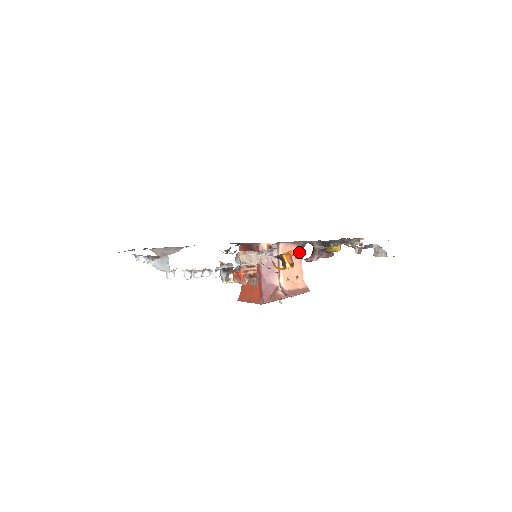
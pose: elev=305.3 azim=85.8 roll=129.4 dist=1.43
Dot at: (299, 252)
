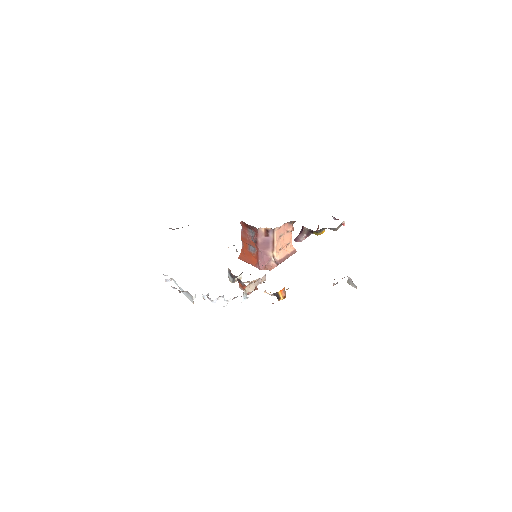
Dot at: (291, 227)
